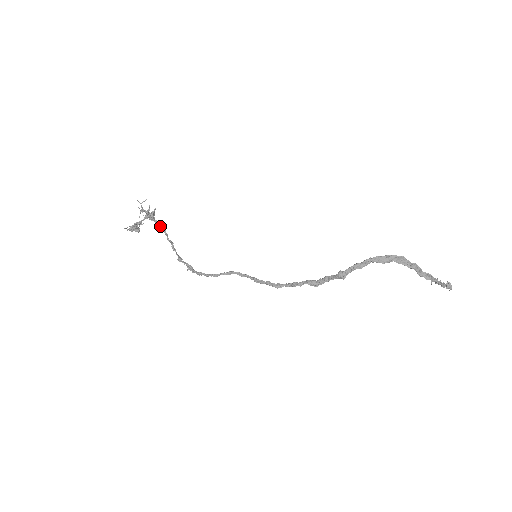
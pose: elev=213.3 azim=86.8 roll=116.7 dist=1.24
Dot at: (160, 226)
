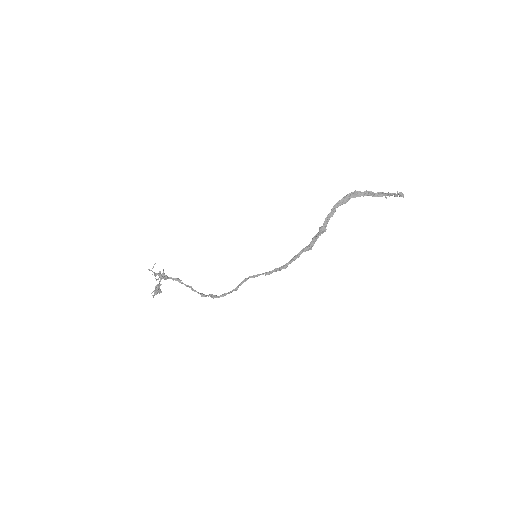
Dot at: occluded
